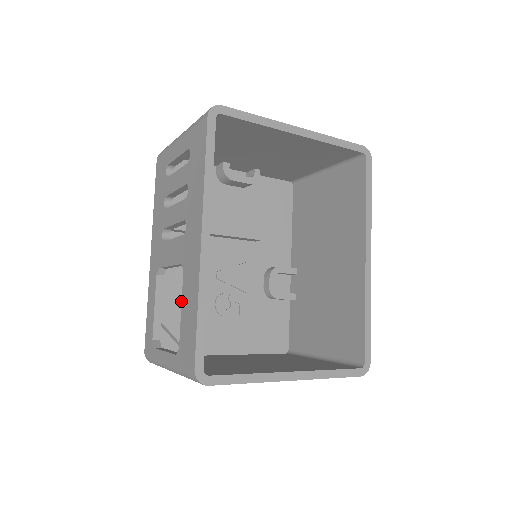
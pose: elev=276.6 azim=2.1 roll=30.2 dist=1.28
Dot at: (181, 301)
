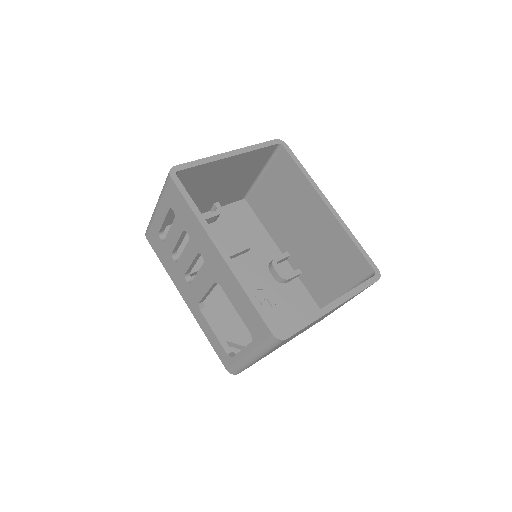
Dot at: (227, 320)
